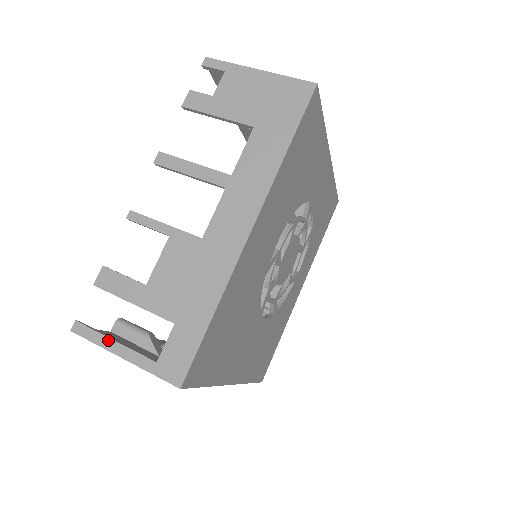
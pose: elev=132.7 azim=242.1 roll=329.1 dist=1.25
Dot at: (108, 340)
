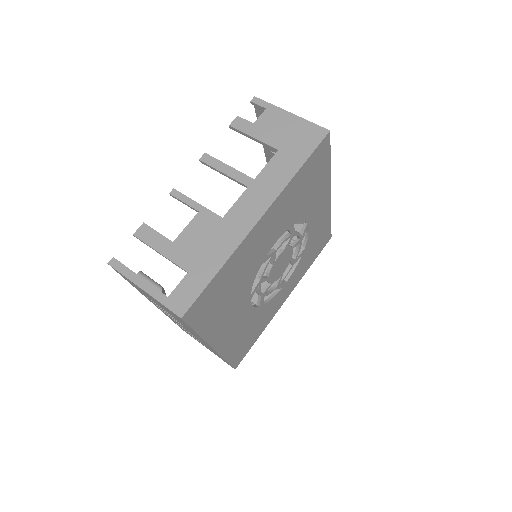
Dot at: (135, 275)
